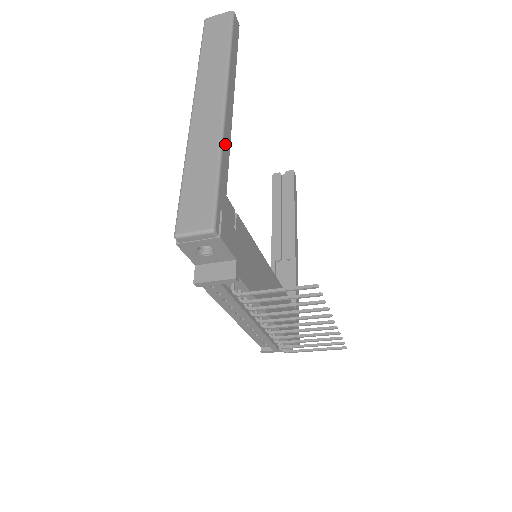
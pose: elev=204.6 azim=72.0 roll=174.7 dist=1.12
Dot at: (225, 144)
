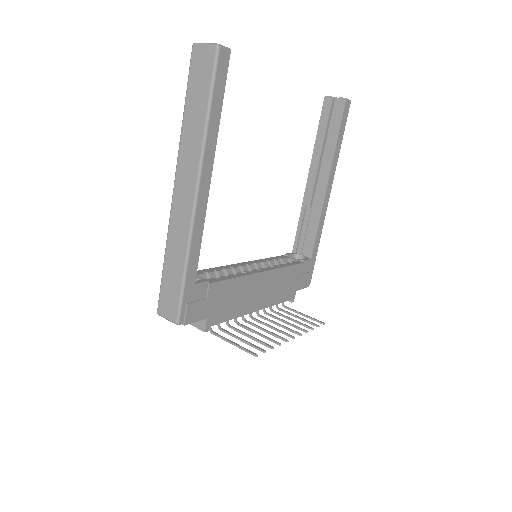
Dot at: (194, 241)
